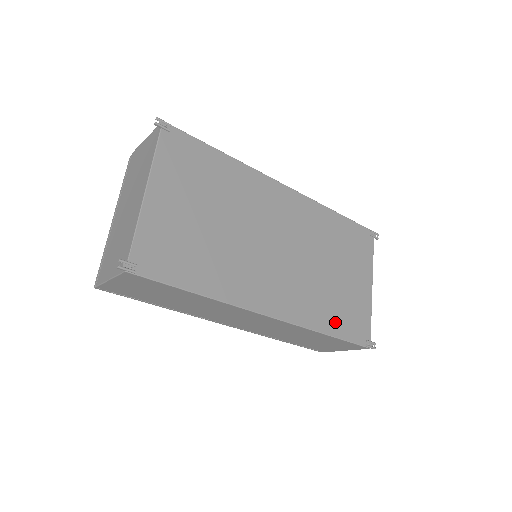
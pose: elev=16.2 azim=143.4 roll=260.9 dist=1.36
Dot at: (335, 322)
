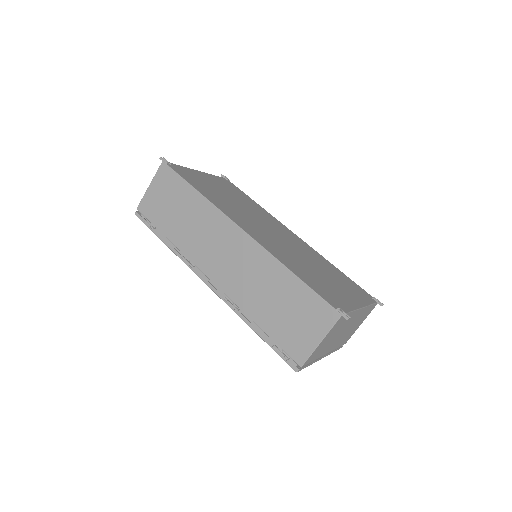
Dot at: (305, 277)
